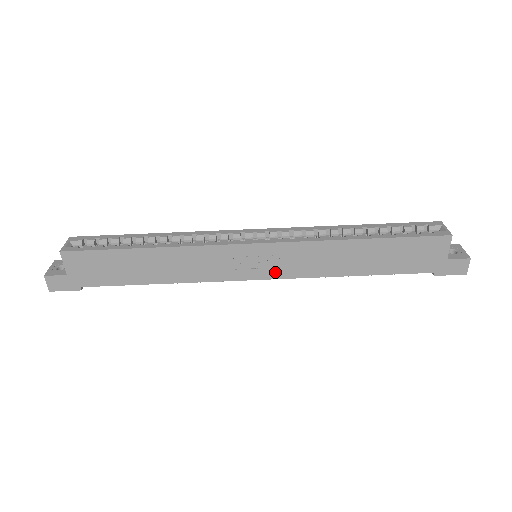
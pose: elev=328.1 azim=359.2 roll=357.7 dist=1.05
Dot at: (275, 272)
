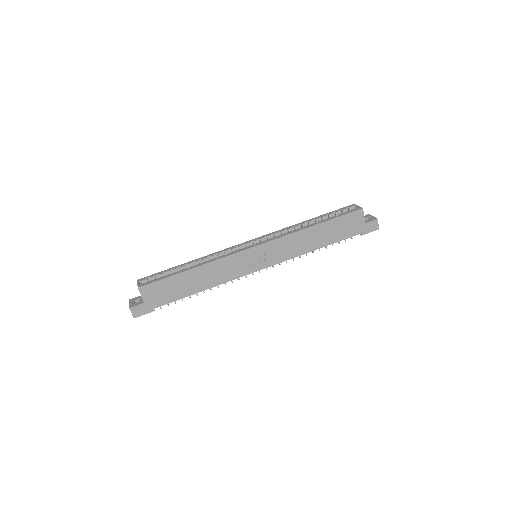
Dot at: (271, 261)
